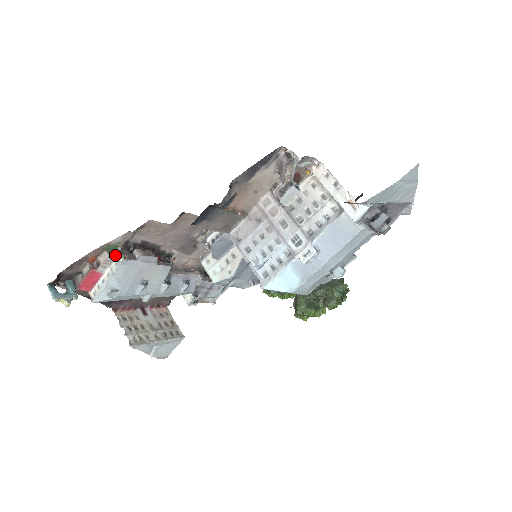
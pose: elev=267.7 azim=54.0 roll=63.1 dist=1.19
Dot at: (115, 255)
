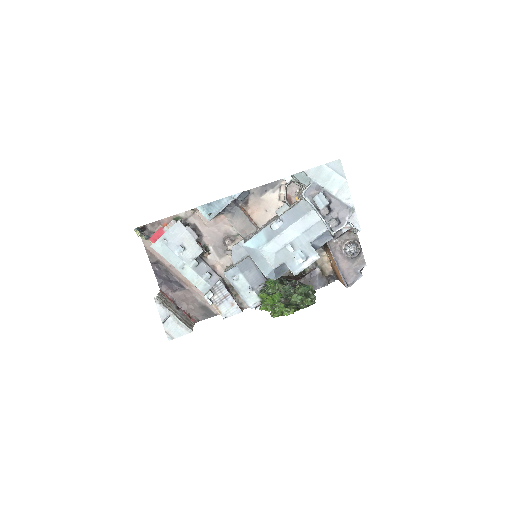
Dot at: occluded
